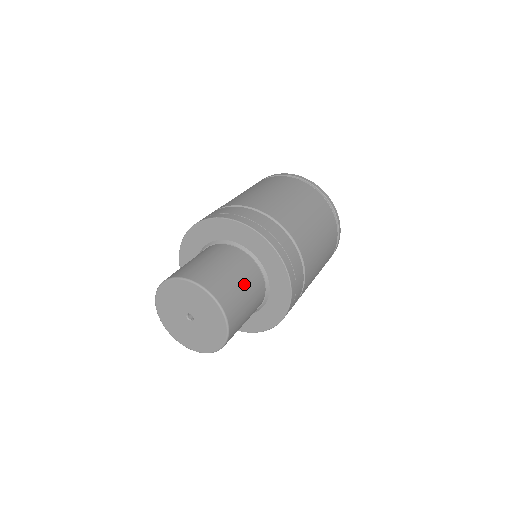
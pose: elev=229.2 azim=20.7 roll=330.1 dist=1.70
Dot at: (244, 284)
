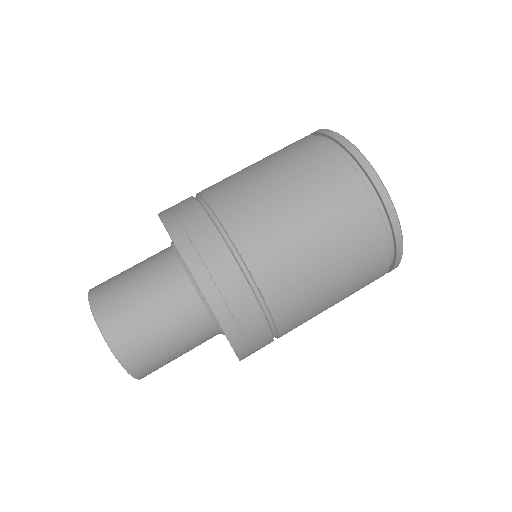
Dot at: (141, 280)
